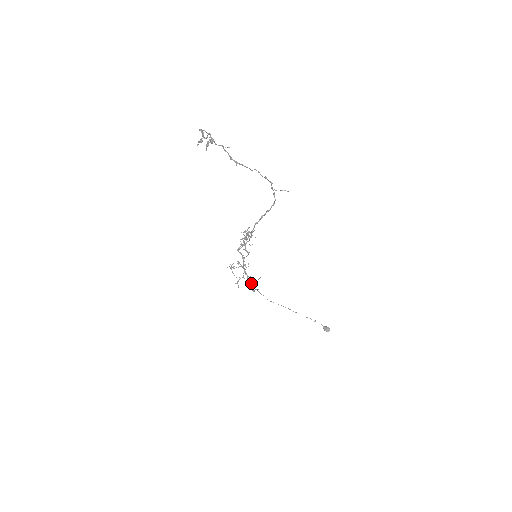
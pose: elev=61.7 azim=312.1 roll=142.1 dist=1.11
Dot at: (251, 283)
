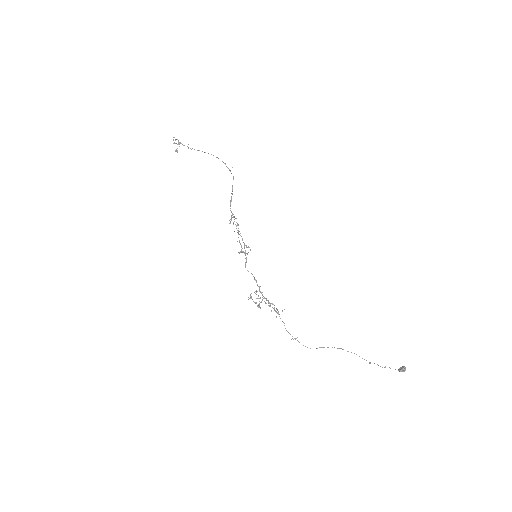
Dot at: (272, 304)
